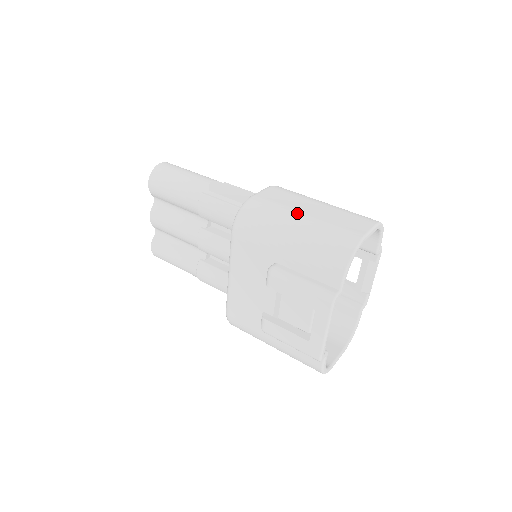
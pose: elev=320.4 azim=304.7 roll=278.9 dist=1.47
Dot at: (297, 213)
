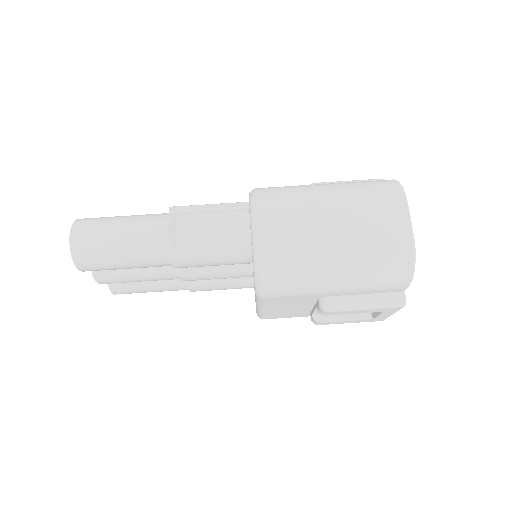
Dot at: (327, 248)
